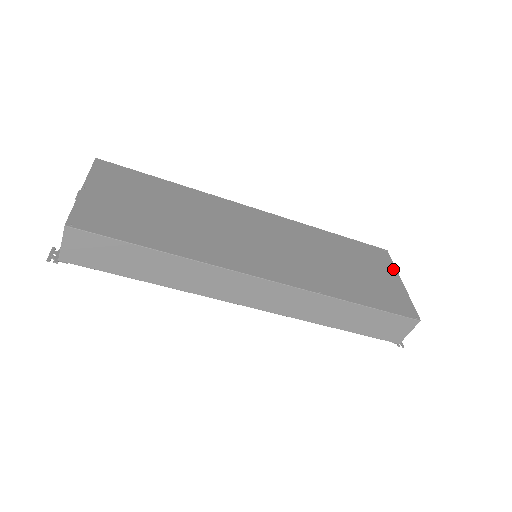
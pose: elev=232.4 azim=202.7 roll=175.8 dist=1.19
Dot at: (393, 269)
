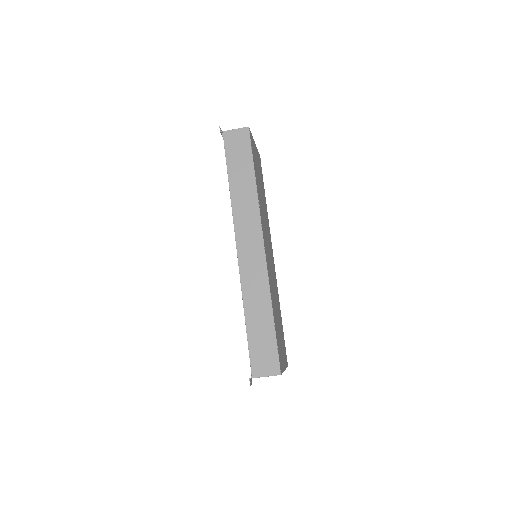
Dot at: occluded
